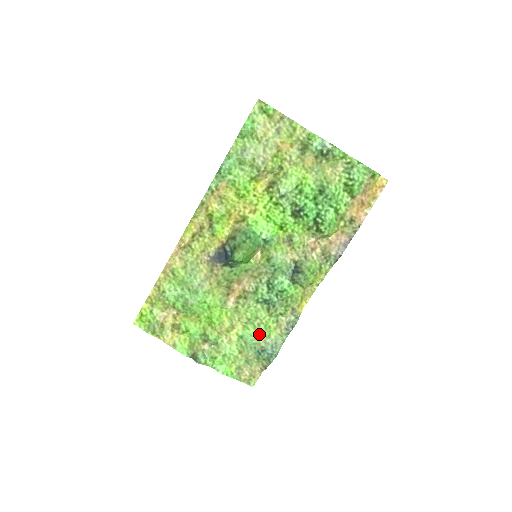
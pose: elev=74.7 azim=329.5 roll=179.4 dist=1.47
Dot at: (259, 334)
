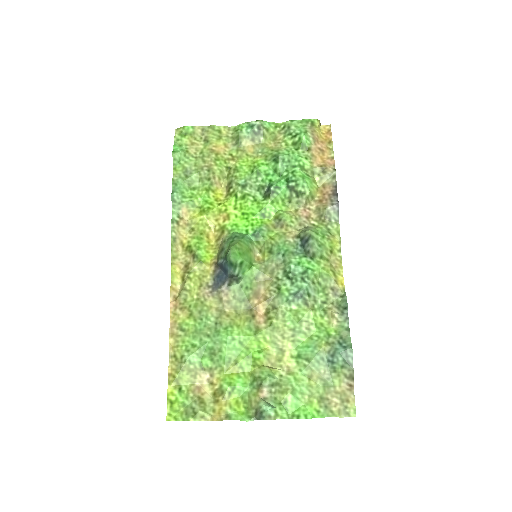
Dot at: (316, 339)
